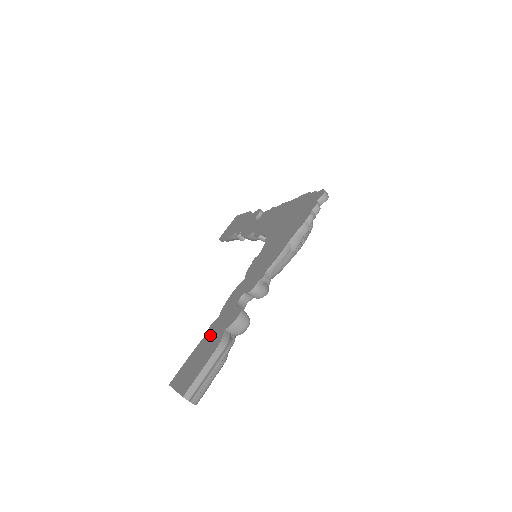
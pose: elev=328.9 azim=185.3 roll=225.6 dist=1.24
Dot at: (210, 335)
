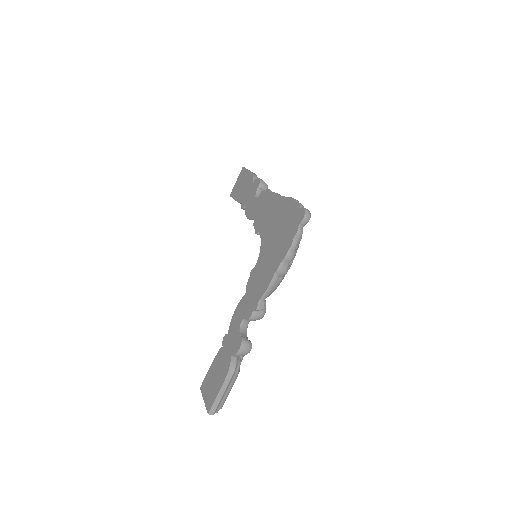
Dot at: (223, 353)
